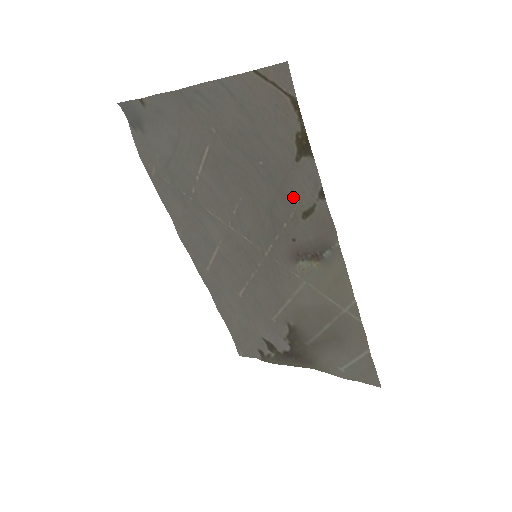
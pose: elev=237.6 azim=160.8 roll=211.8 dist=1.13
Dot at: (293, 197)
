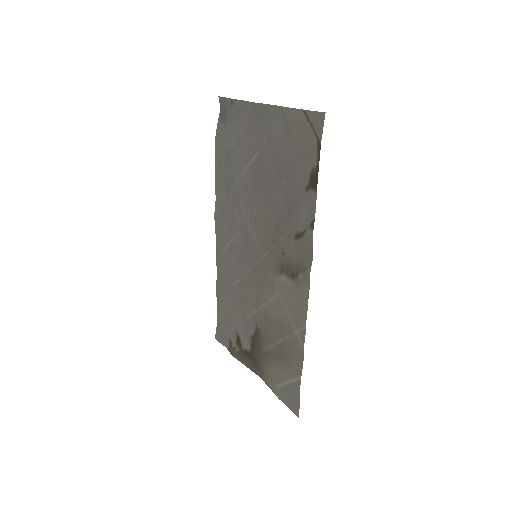
Dot at: (295, 218)
